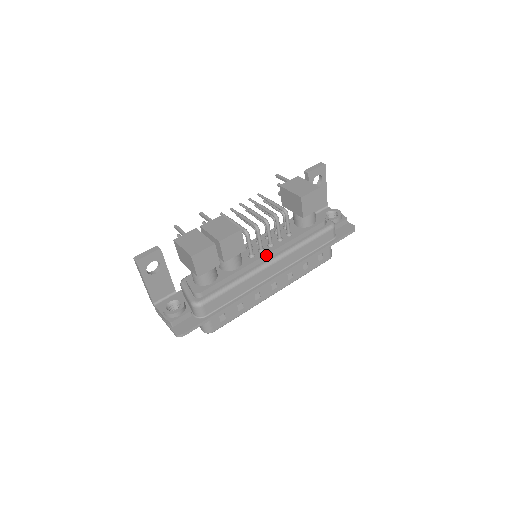
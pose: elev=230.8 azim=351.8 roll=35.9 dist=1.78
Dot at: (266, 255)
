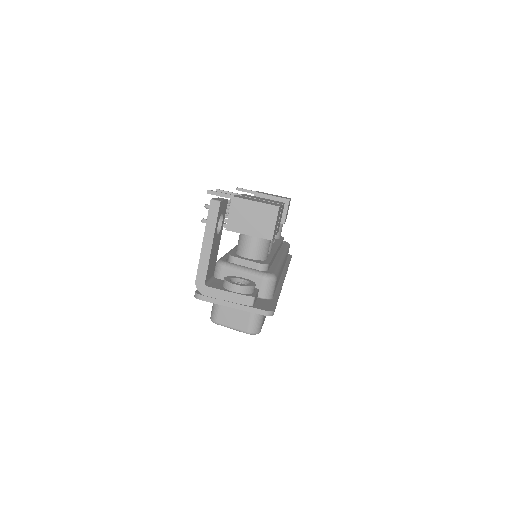
Dot at: (277, 249)
